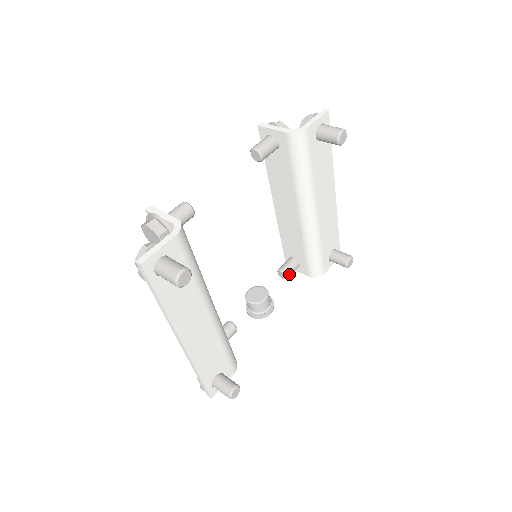
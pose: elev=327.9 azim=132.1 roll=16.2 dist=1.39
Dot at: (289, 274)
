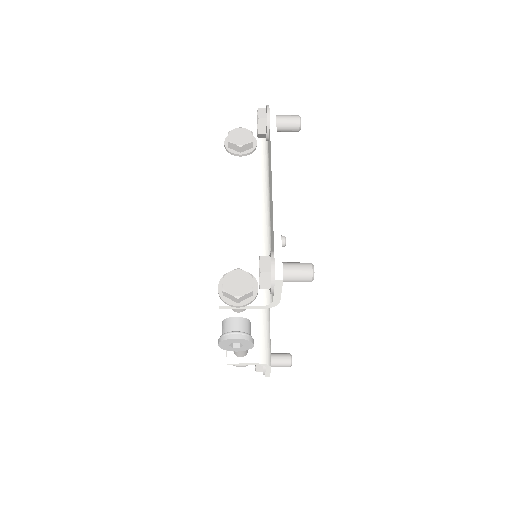
Dot at: occluded
